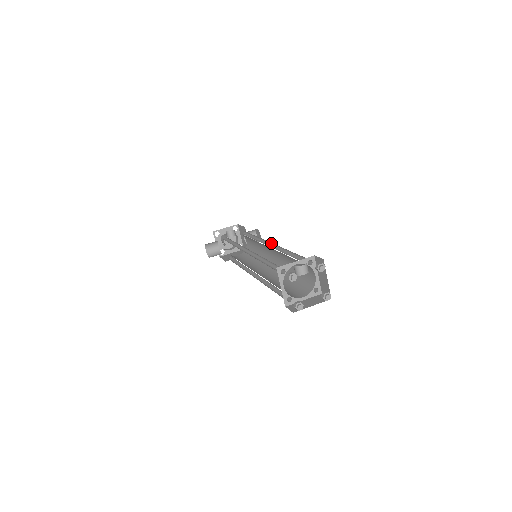
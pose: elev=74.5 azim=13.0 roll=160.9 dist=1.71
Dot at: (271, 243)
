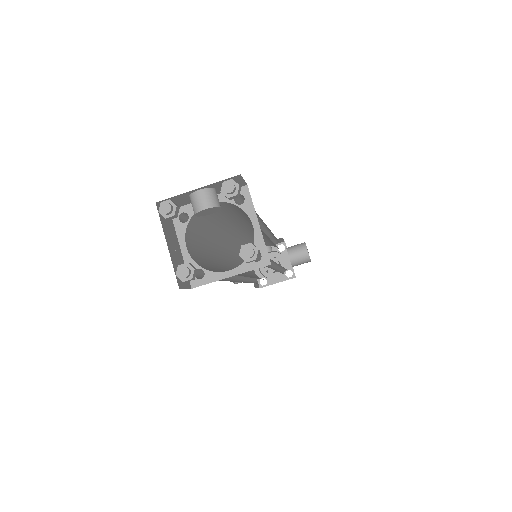
Dot at: occluded
